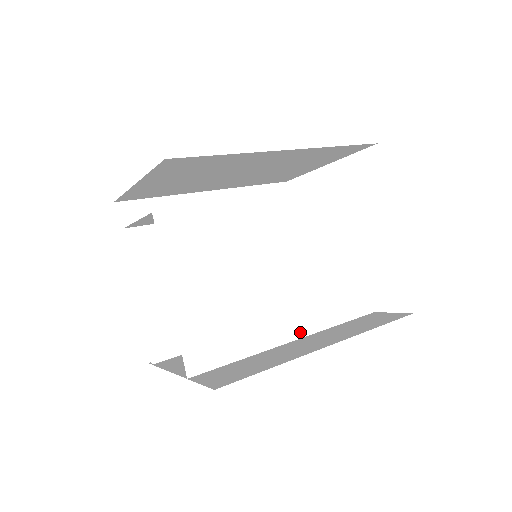
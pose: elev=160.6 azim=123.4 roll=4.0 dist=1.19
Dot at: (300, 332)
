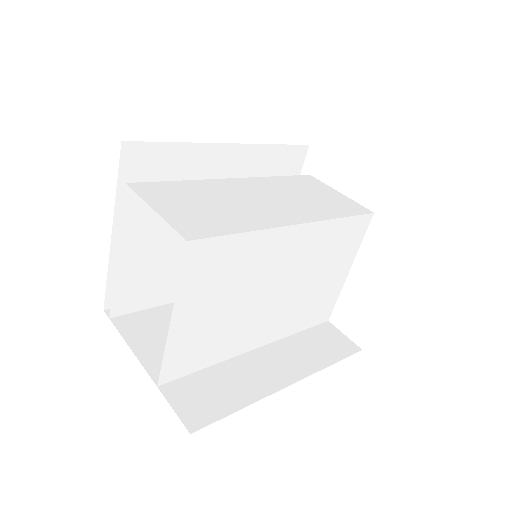
Dot at: (265, 341)
